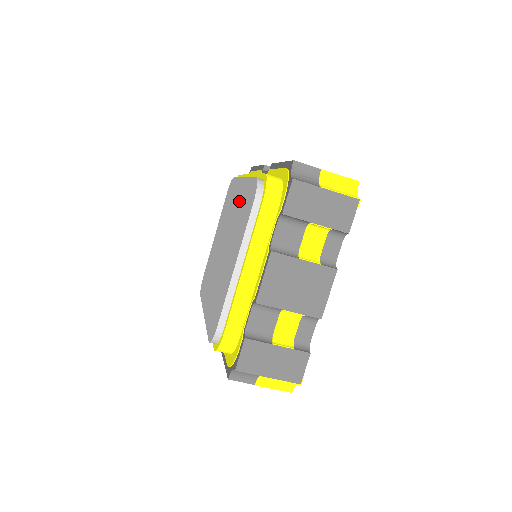
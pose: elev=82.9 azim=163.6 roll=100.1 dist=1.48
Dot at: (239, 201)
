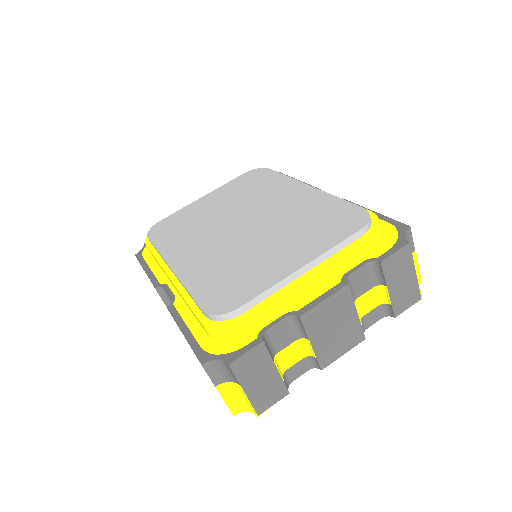
Dot at: (302, 203)
